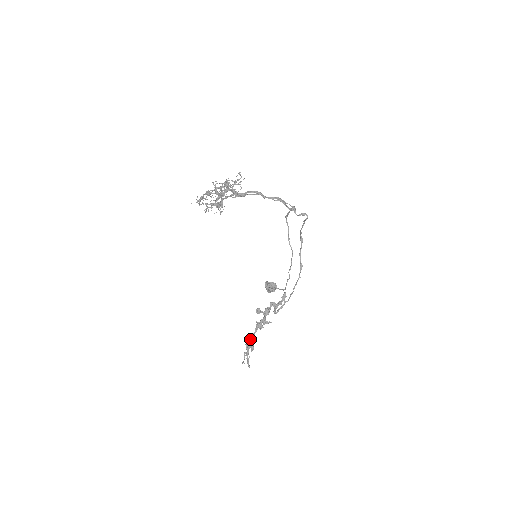
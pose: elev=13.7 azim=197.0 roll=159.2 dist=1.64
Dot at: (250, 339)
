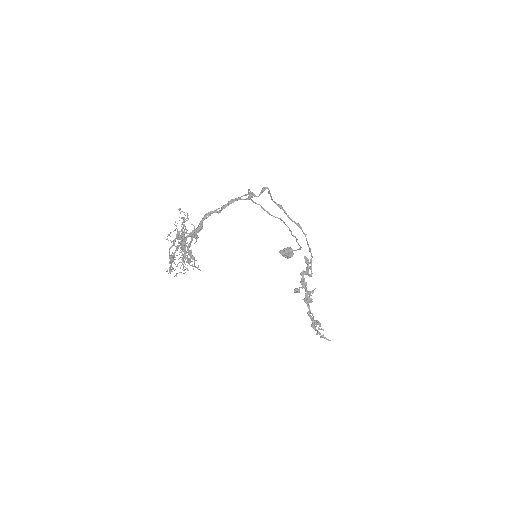
Dot at: (311, 320)
